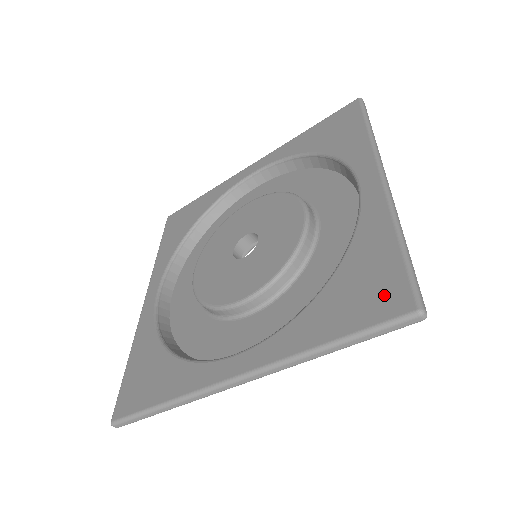
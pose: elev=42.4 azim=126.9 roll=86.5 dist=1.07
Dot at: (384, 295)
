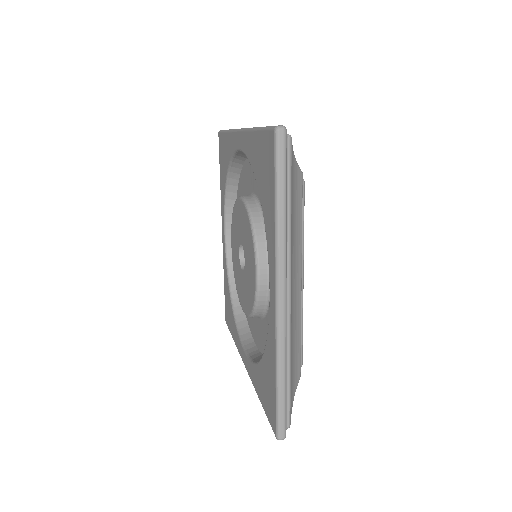
Dot at: (270, 409)
